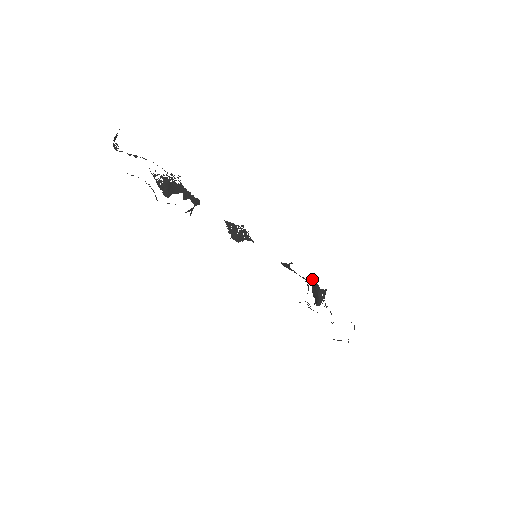
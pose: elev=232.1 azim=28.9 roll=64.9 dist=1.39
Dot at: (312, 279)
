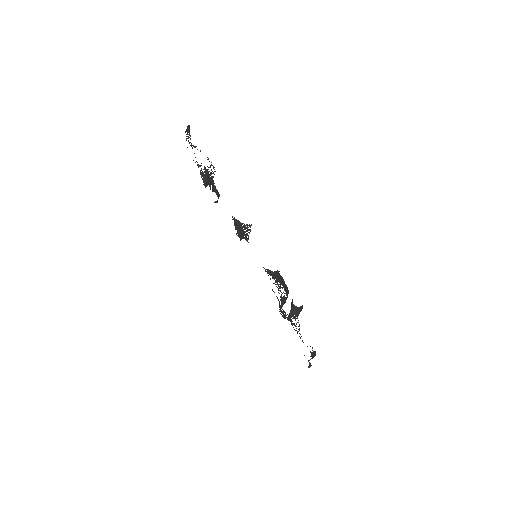
Dot at: occluded
